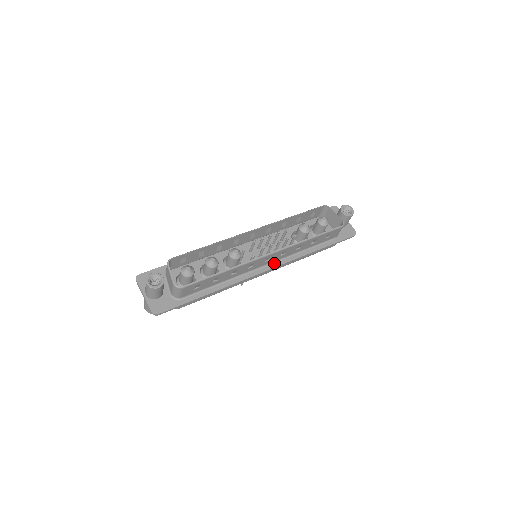
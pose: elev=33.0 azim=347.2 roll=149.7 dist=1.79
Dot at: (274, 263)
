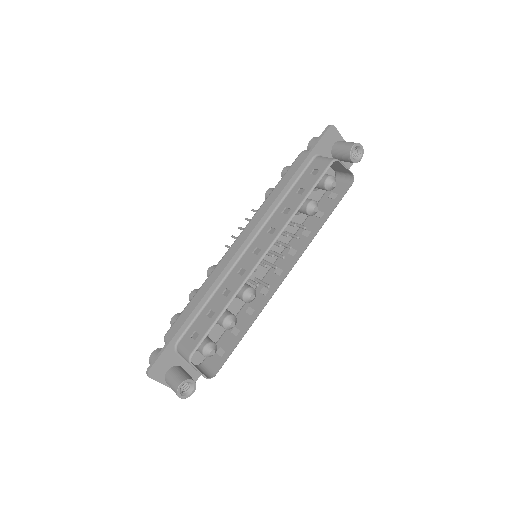
Dot at: (279, 259)
